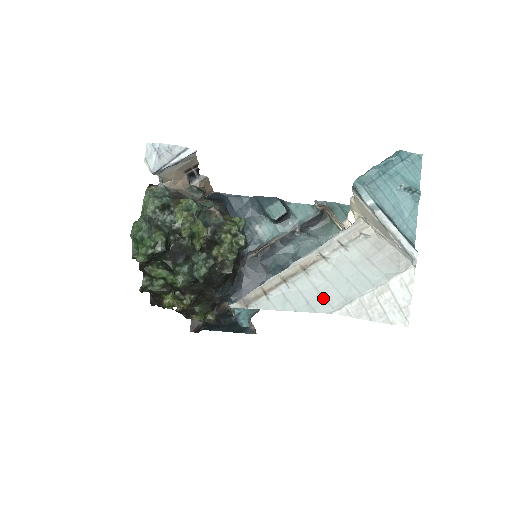
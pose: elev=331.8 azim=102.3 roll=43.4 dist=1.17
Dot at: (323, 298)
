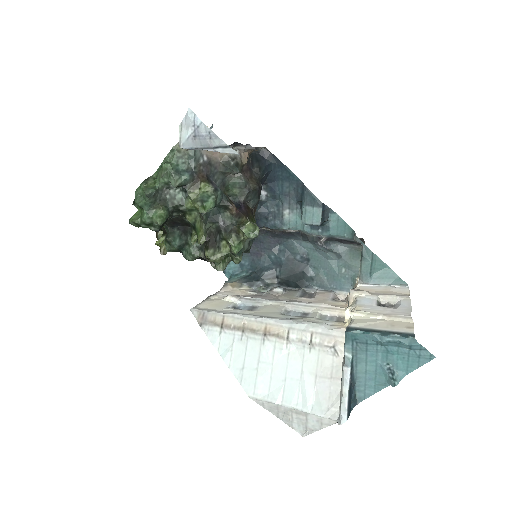
Dot at: (255, 377)
